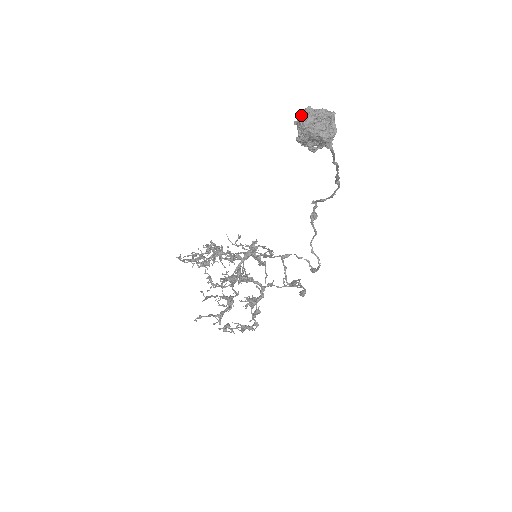
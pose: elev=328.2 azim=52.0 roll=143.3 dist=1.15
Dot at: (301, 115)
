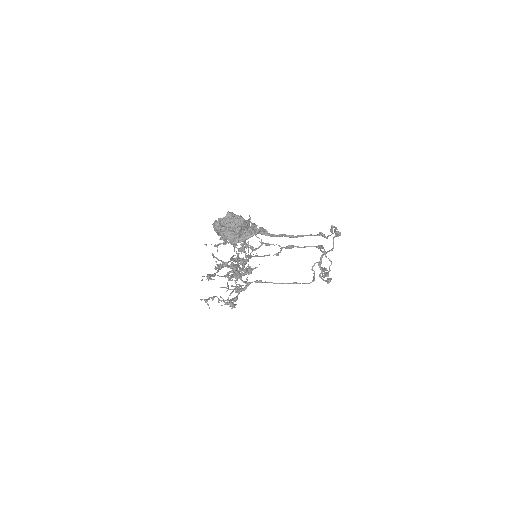
Dot at: (227, 214)
